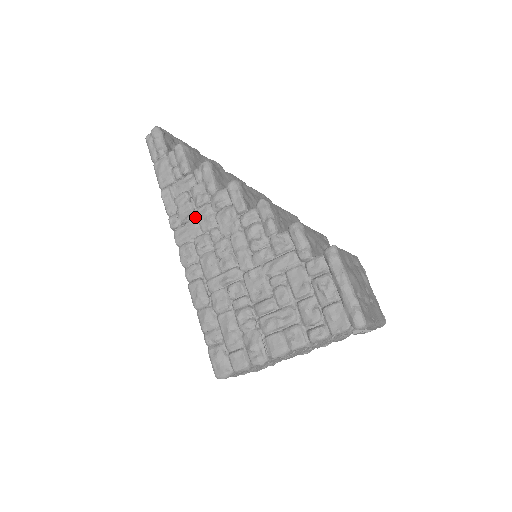
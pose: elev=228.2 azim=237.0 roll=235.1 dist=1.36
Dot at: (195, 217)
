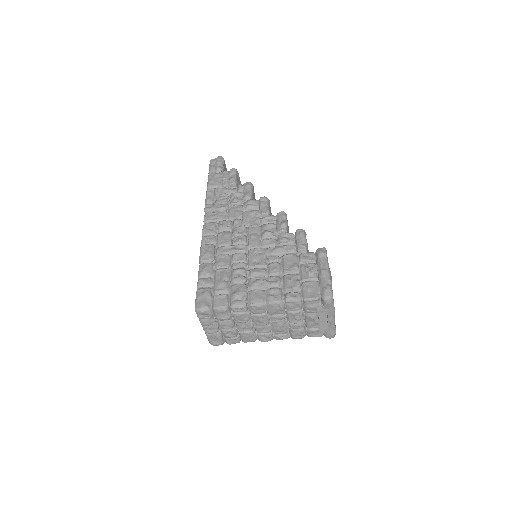
Dot at: (227, 210)
